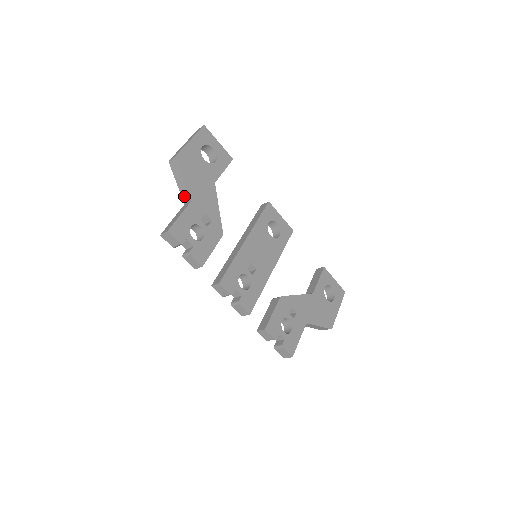
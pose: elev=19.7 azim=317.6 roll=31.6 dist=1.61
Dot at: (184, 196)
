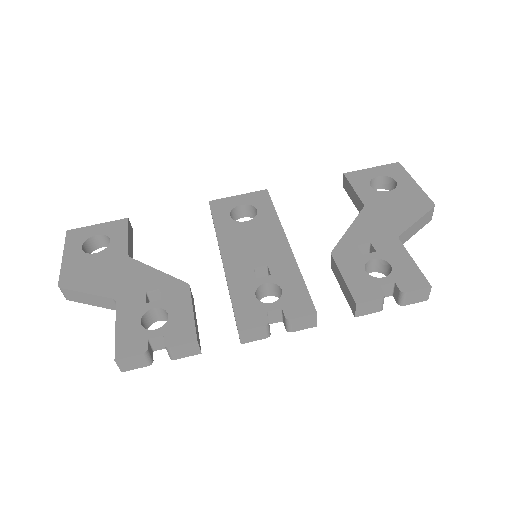
Dot at: (110, 306)
